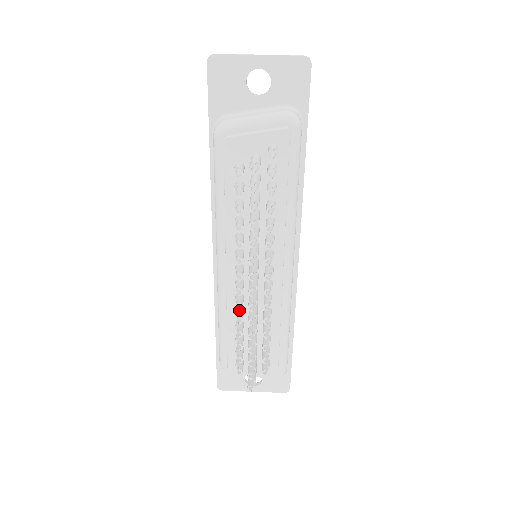
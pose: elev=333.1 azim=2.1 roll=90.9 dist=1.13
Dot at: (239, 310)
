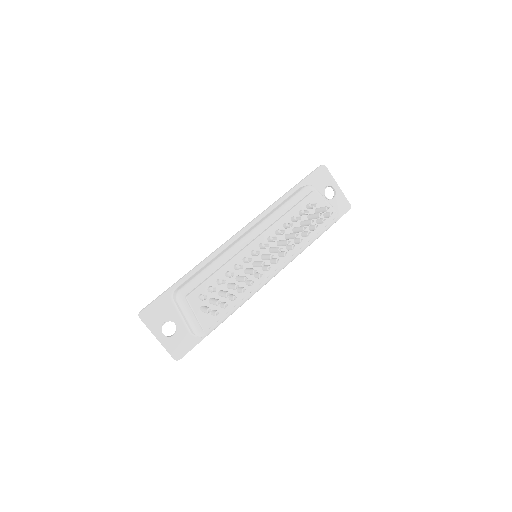
Dot at: (241, 265)
